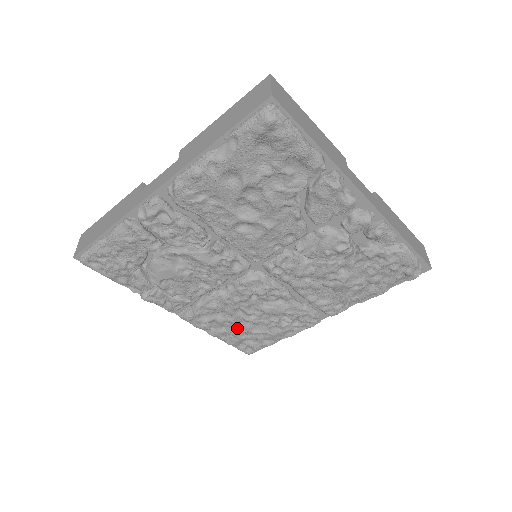
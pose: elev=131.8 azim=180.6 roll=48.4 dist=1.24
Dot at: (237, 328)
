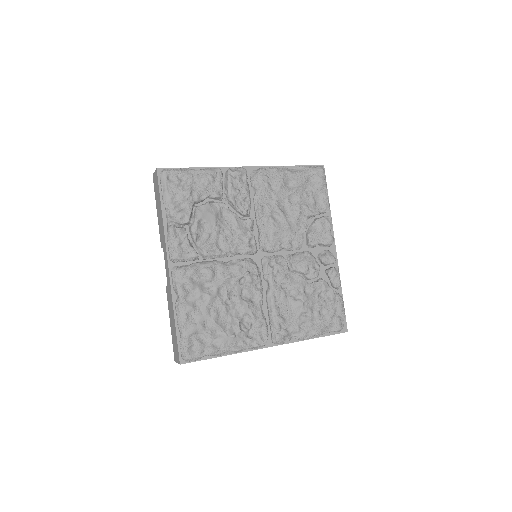
Dot at: (207, 310)
